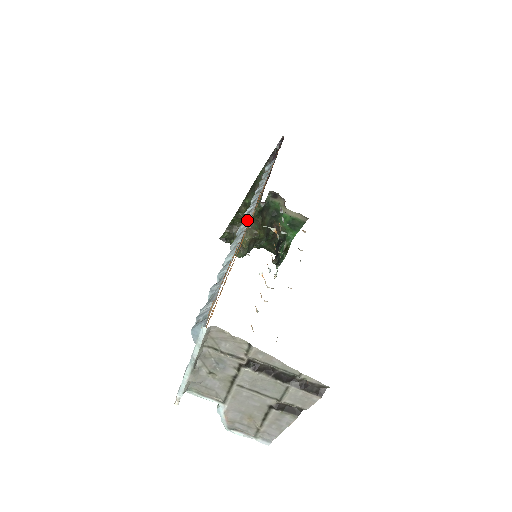
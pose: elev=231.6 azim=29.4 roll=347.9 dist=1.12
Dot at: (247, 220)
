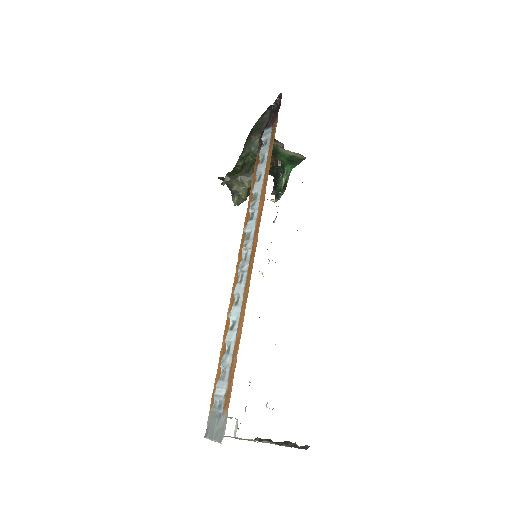
Dot at: (247, 255)
